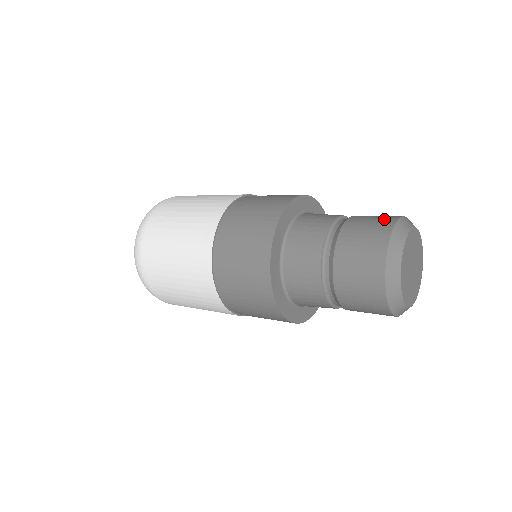
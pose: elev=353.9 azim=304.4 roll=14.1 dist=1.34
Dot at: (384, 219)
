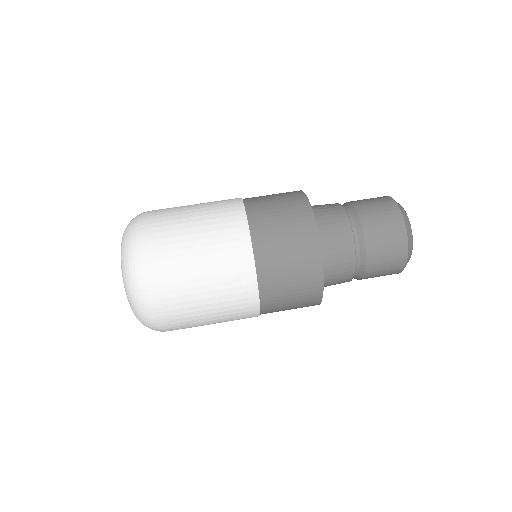
Dot at: (397, 261)
